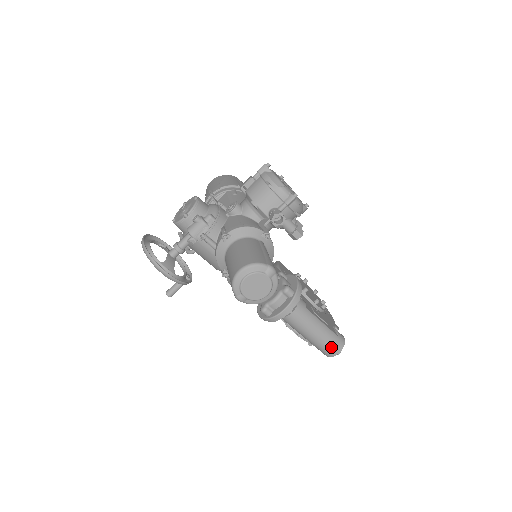
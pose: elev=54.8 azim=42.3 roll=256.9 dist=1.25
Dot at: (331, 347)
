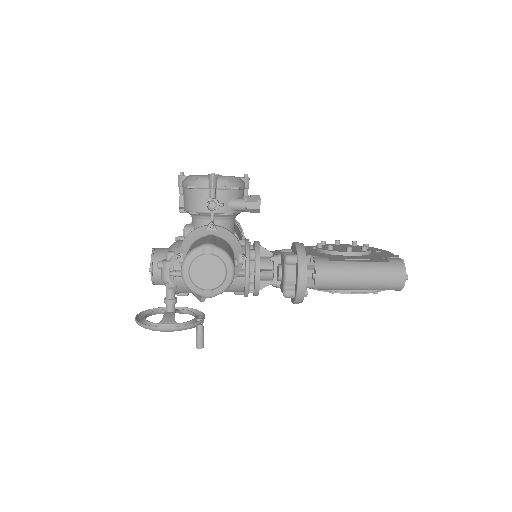
Dot at: (391, 277)
